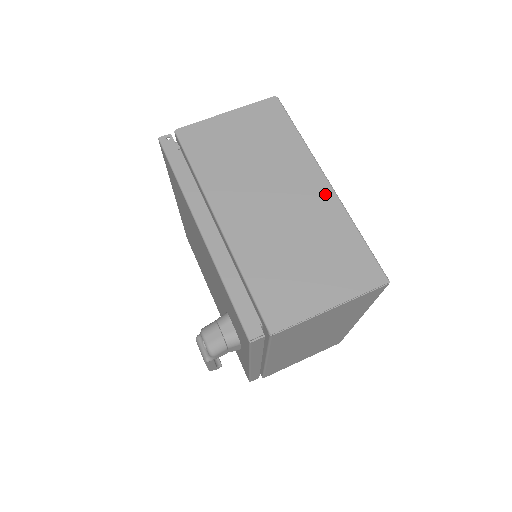
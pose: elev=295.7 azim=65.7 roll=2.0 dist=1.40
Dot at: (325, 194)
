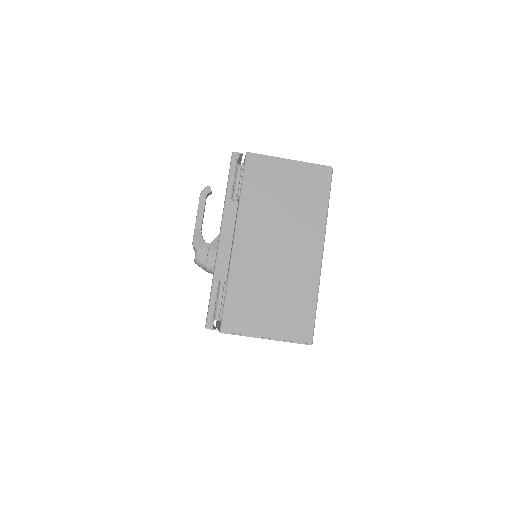
Dot at: occluded
